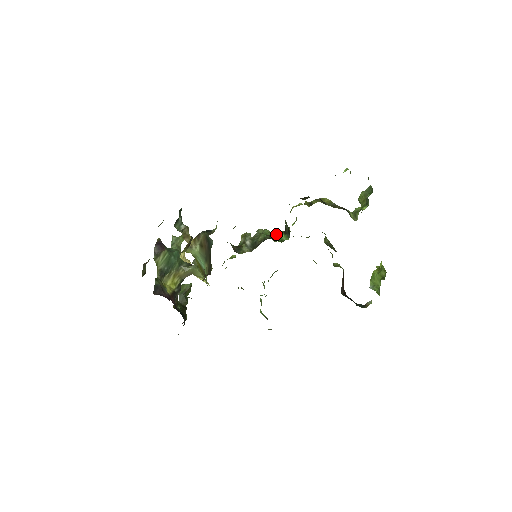
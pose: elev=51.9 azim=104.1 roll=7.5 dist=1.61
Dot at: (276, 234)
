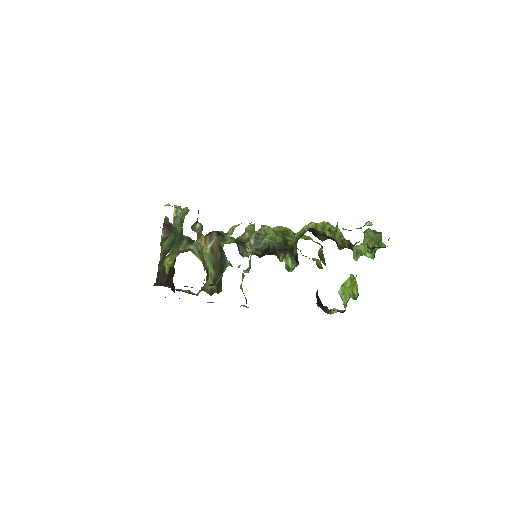
Dot at: (278, 231)
